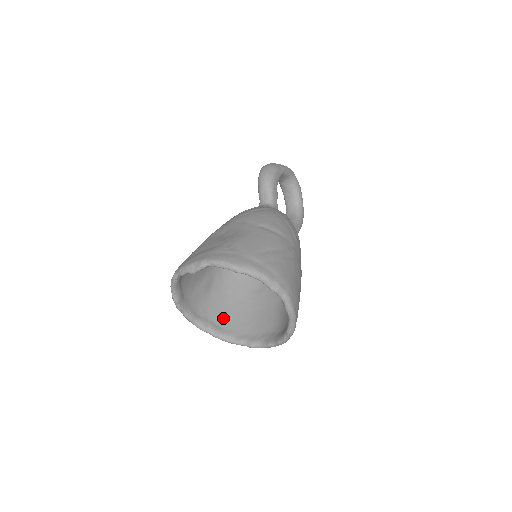
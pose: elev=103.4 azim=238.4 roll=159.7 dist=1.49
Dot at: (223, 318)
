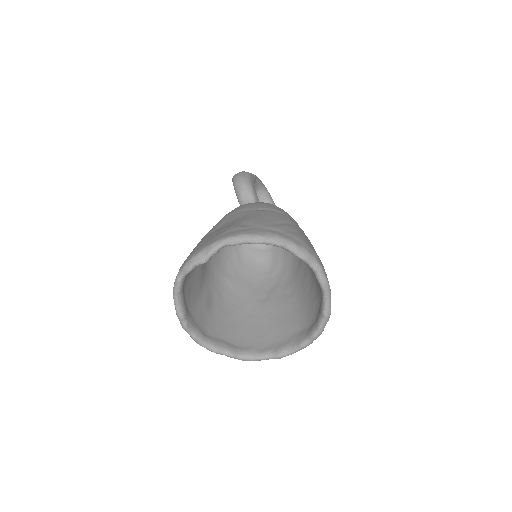
Dot at: (235, 335)
